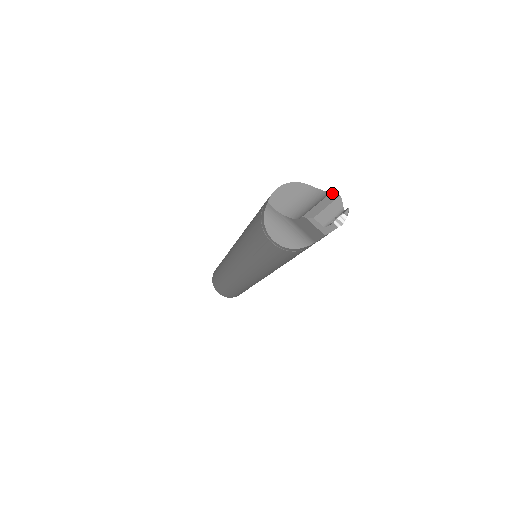
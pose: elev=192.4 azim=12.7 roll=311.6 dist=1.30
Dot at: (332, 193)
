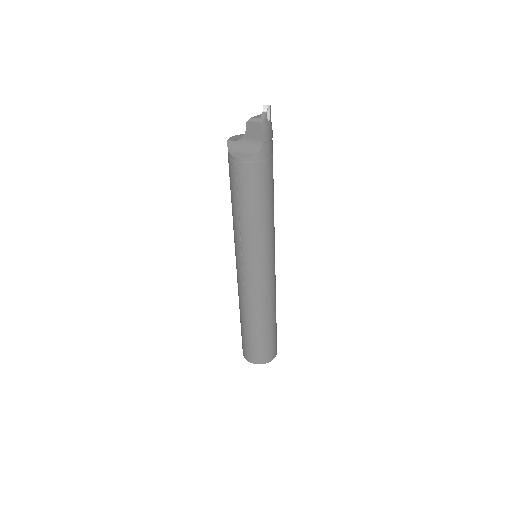
Dot at: occluded
